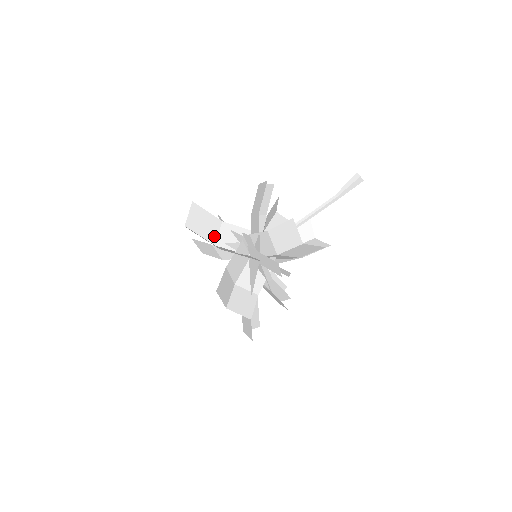
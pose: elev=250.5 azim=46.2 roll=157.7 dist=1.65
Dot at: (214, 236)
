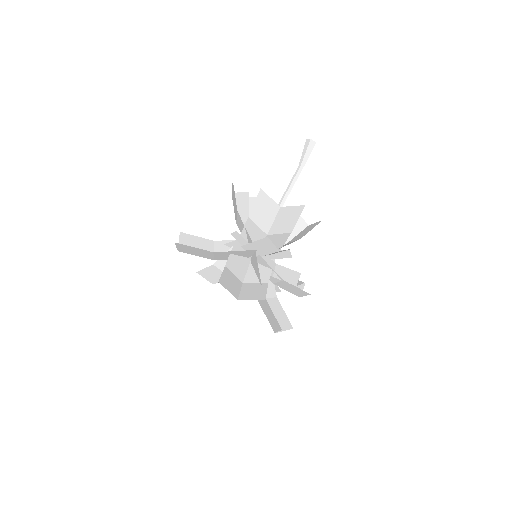
Dot at: occluded
